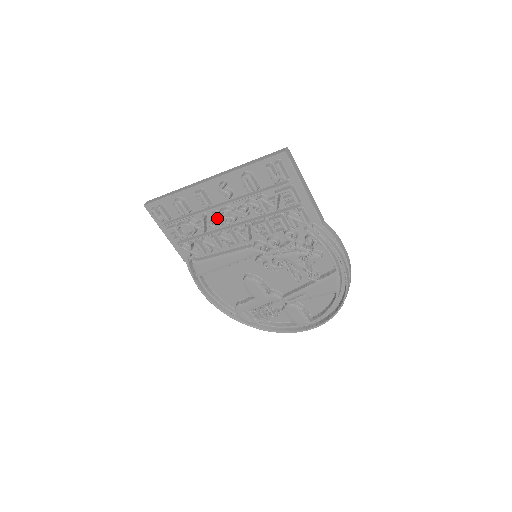
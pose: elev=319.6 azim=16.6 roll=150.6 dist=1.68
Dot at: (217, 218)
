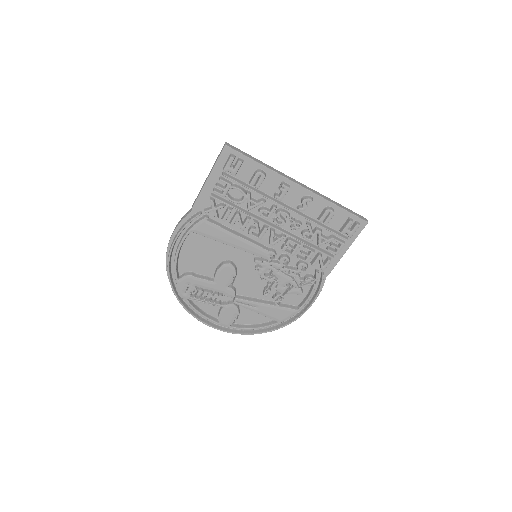
Dot at: occluded
